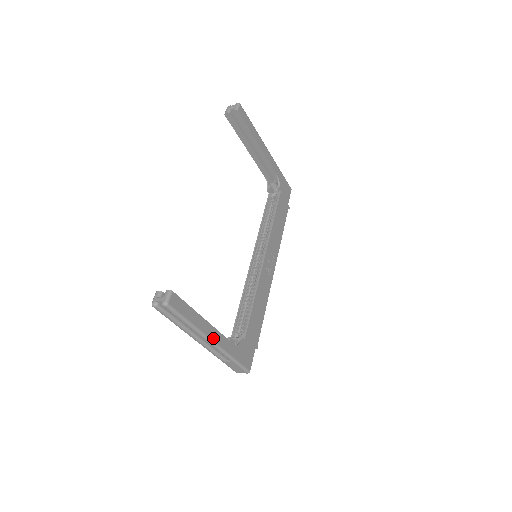
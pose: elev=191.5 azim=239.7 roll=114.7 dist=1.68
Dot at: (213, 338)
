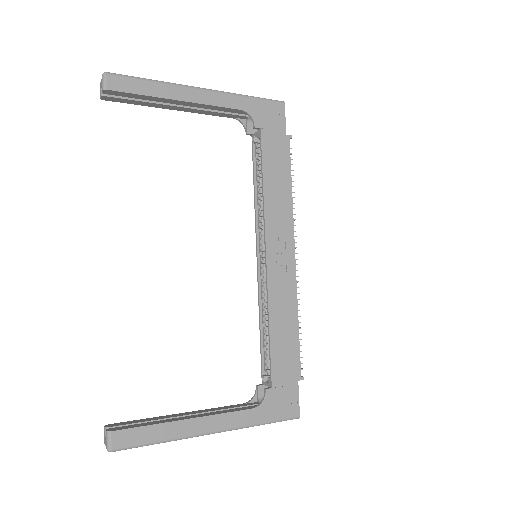
Dot at: (211, 429)
